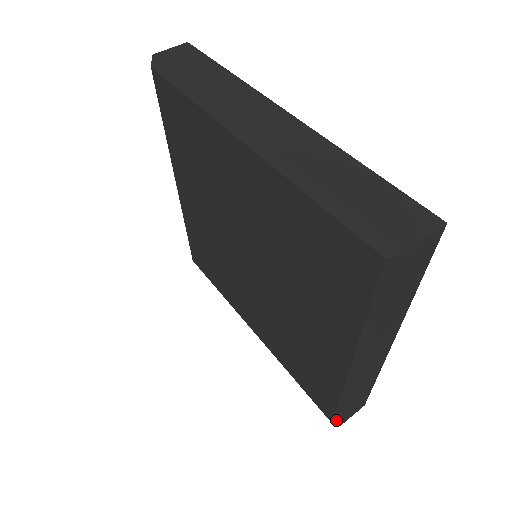
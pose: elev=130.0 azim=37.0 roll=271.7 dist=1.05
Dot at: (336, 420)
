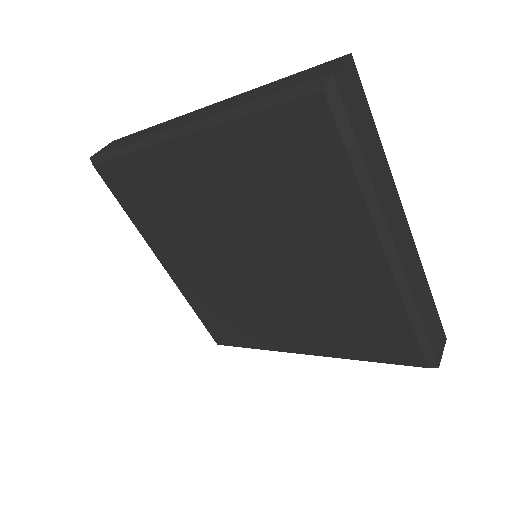
Dot at: (429, 359)
